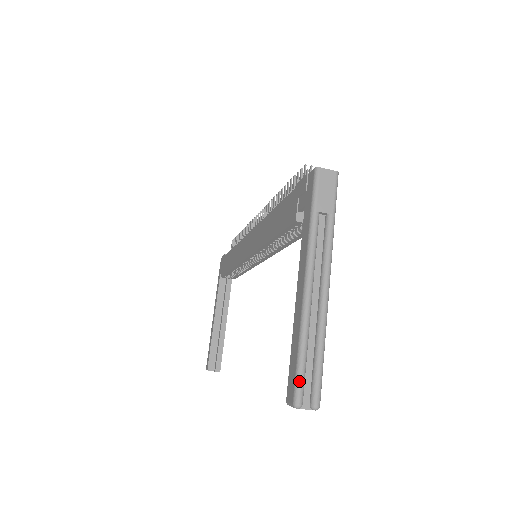
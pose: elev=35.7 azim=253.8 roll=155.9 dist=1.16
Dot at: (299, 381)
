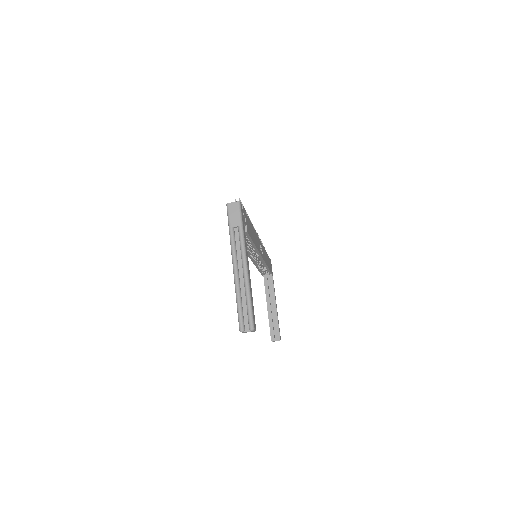
Dot at: (239, 318)
